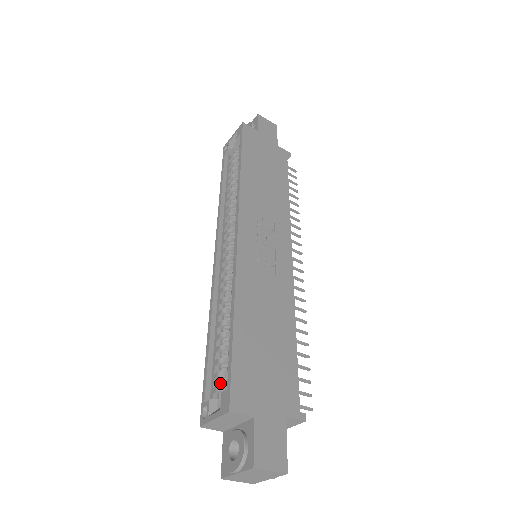
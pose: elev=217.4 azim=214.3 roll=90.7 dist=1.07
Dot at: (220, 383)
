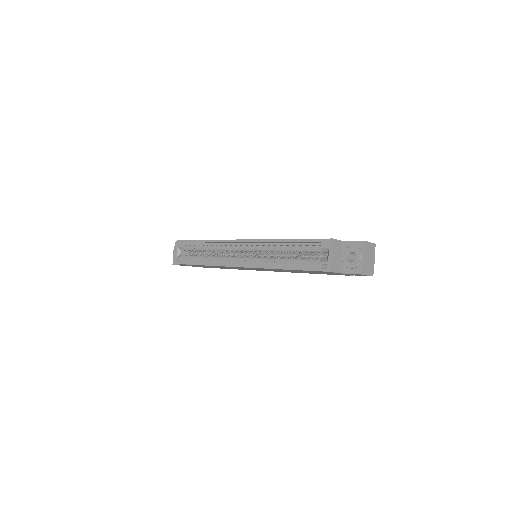
Dot at: (314, 260)
